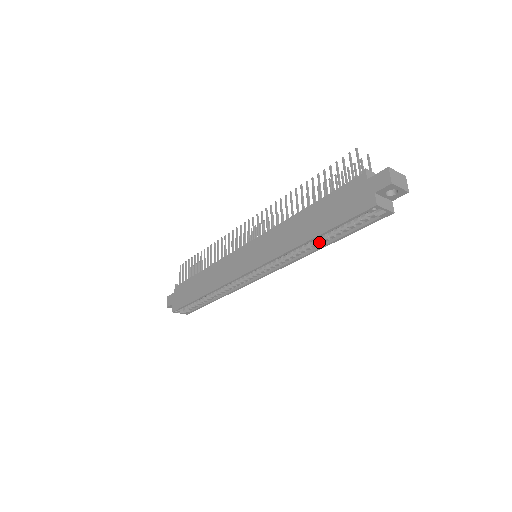
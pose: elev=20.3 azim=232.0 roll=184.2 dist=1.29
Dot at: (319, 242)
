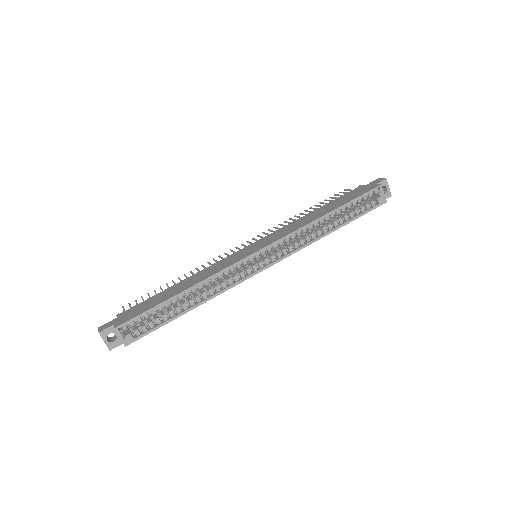
Dot at: (330, 225)
